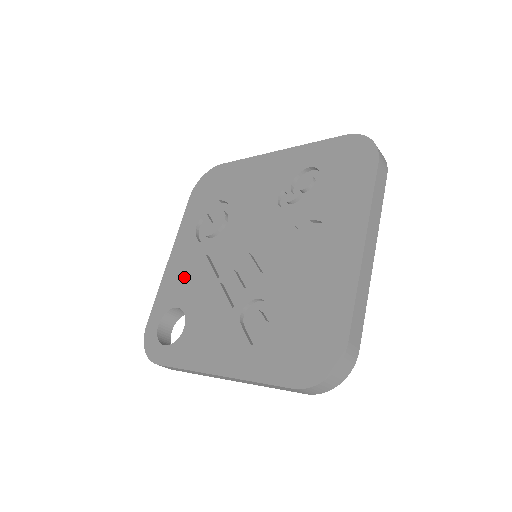
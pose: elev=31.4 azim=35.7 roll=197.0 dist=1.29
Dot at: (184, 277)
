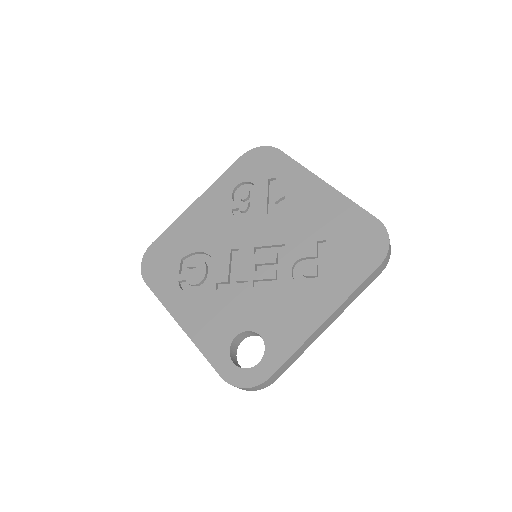
Dot at: (215, 318)
